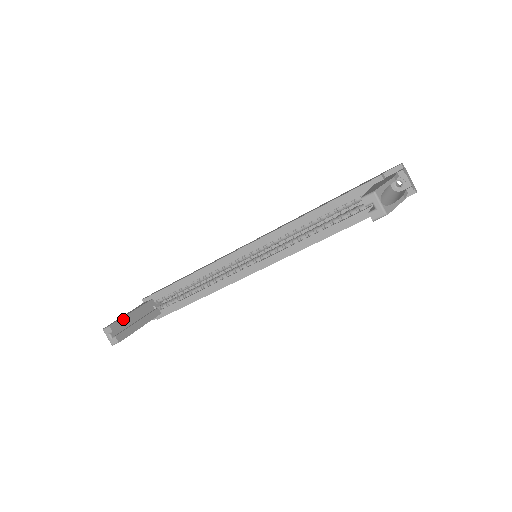
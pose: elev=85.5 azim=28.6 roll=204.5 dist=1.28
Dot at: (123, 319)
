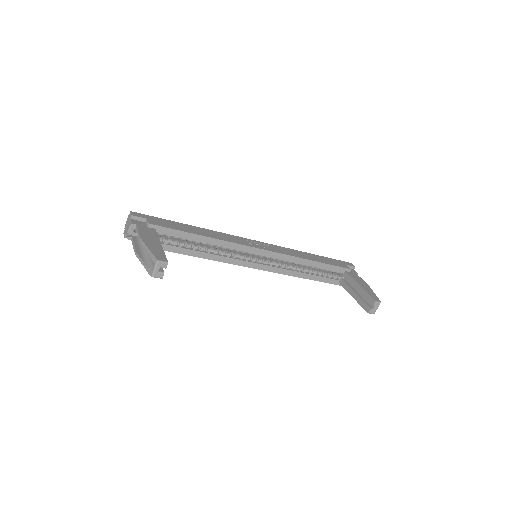
Dot at: (164, 254)
